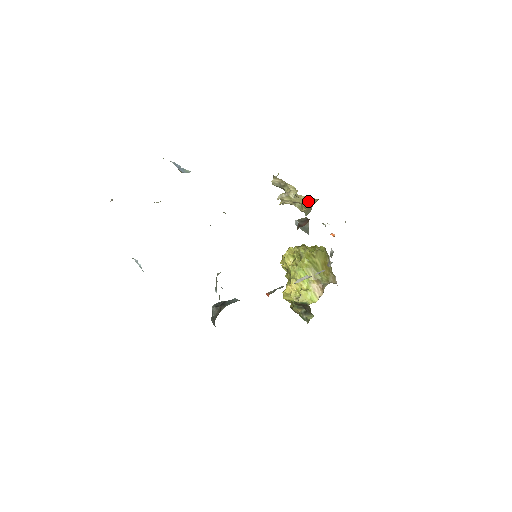
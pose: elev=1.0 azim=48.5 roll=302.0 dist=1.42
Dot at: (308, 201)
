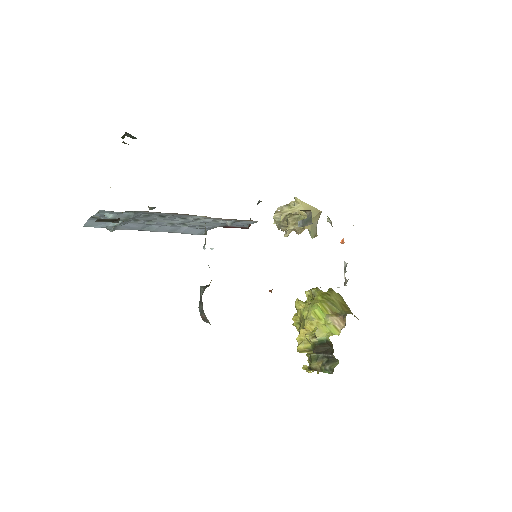
Dot at: occluded
